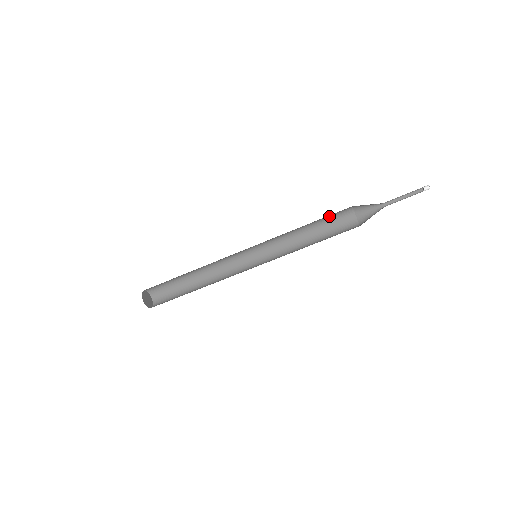
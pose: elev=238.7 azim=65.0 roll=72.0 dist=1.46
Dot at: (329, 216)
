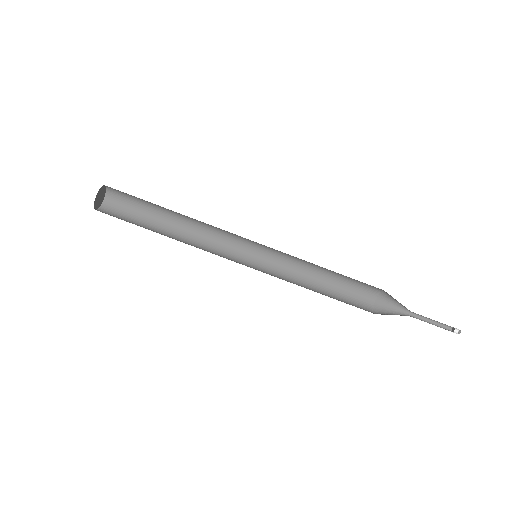
Dot at: (353, 281)
